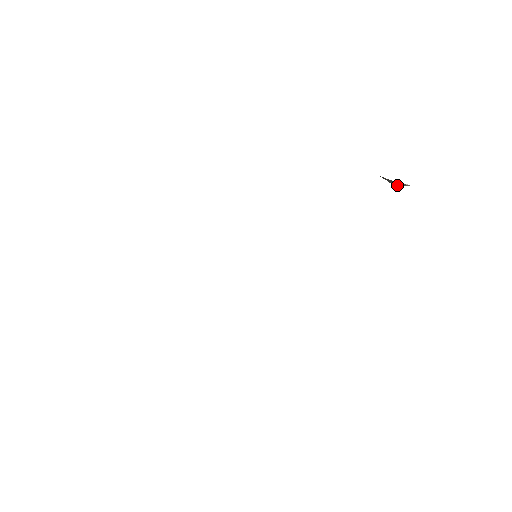
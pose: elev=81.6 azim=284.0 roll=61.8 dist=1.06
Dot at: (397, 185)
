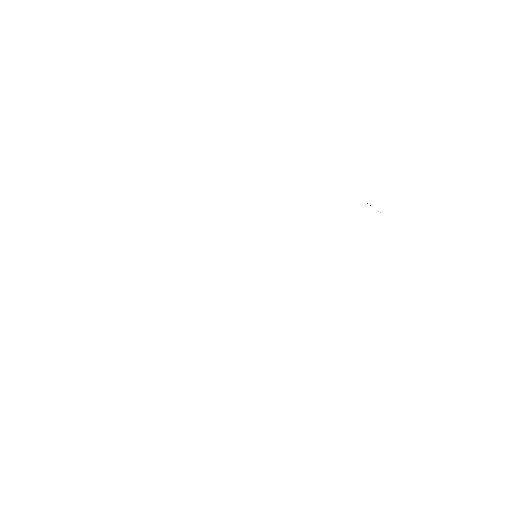
Dot at: occluded
